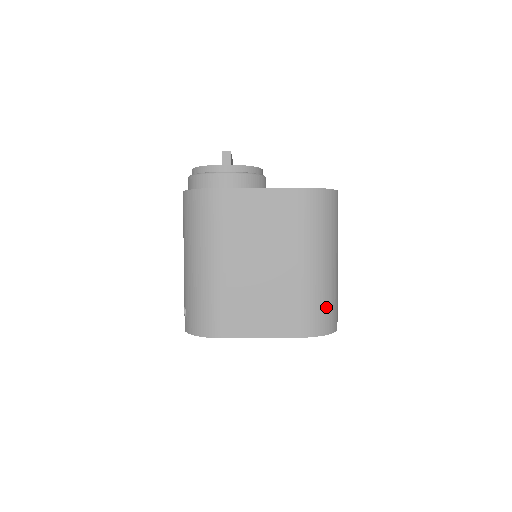
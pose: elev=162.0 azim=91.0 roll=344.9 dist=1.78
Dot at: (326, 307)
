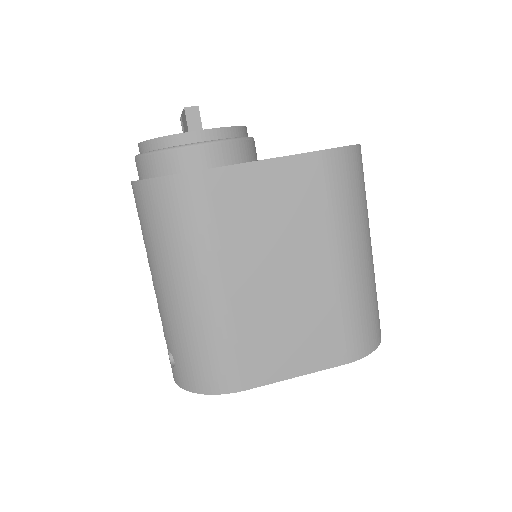
Dot at: (371, 313)
